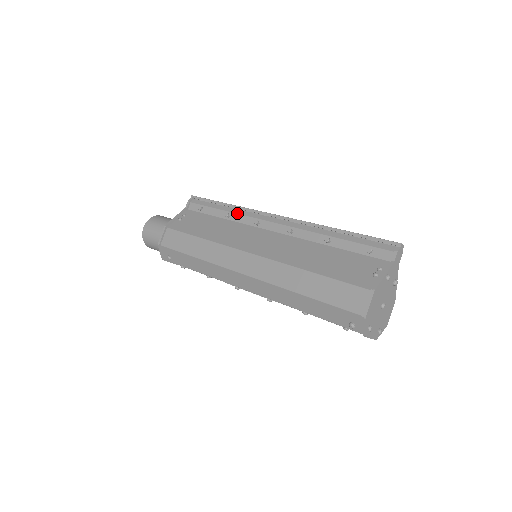
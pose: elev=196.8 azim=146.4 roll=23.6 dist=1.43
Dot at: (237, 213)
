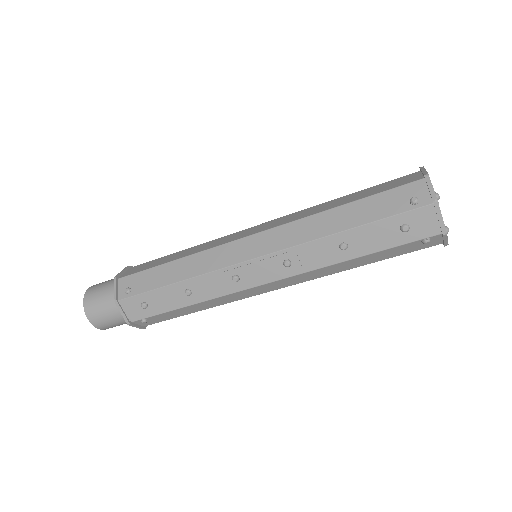
Dot at: occluded
